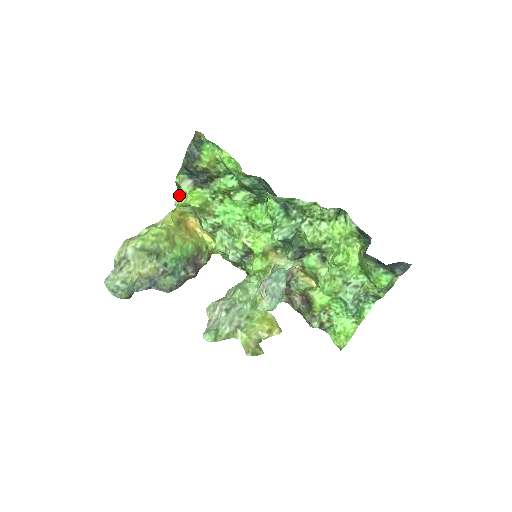
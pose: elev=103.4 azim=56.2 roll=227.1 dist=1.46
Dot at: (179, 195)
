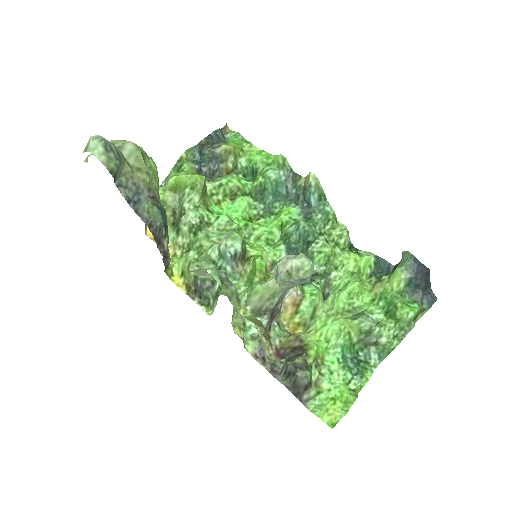
Dot at: (173, 174)
